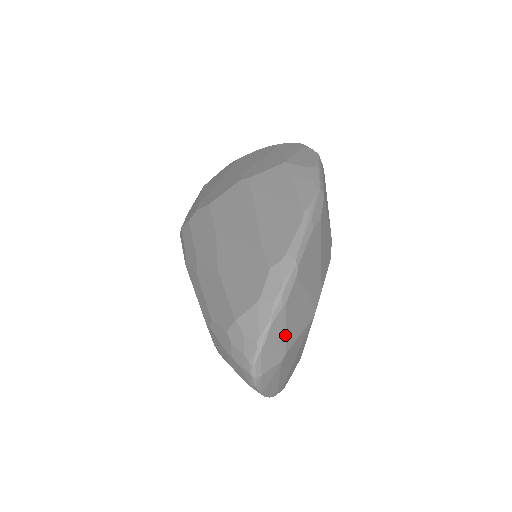
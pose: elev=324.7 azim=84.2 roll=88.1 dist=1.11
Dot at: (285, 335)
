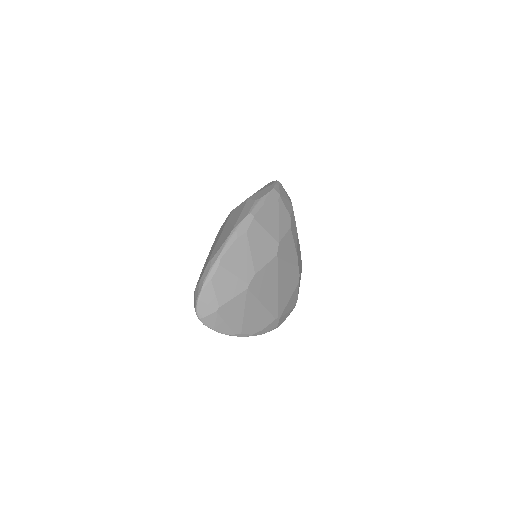
Dot at: (215, 297)
